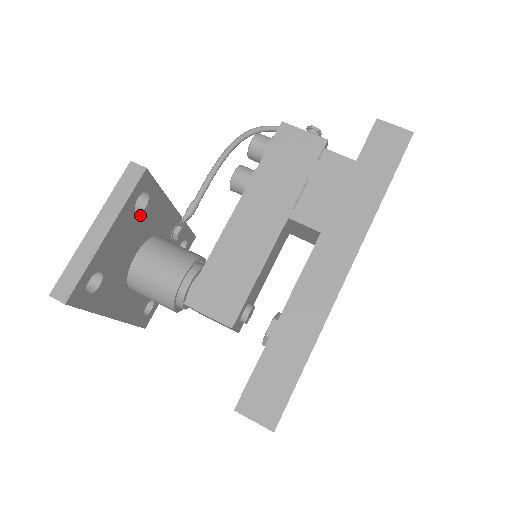
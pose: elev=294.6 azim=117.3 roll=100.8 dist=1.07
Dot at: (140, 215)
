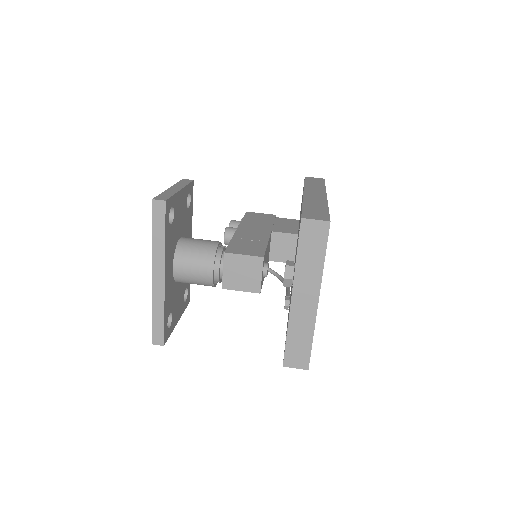
Dot at: (186, 209)
